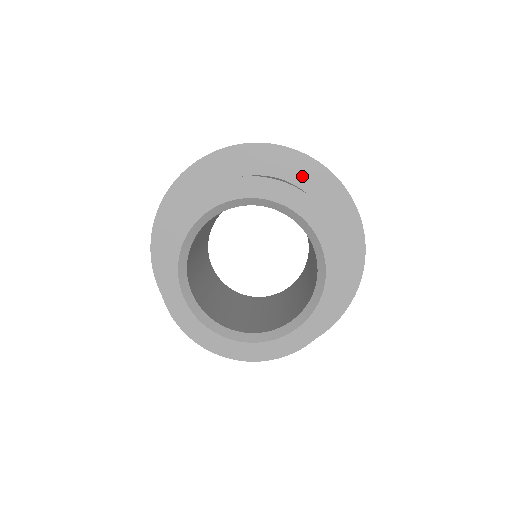
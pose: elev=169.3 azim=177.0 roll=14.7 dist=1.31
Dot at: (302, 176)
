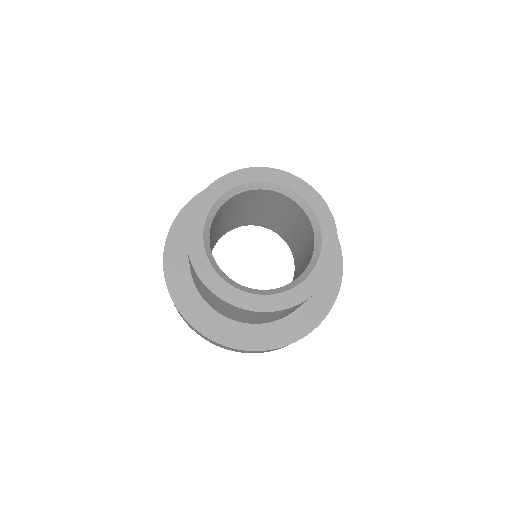
Dot at: occluded
